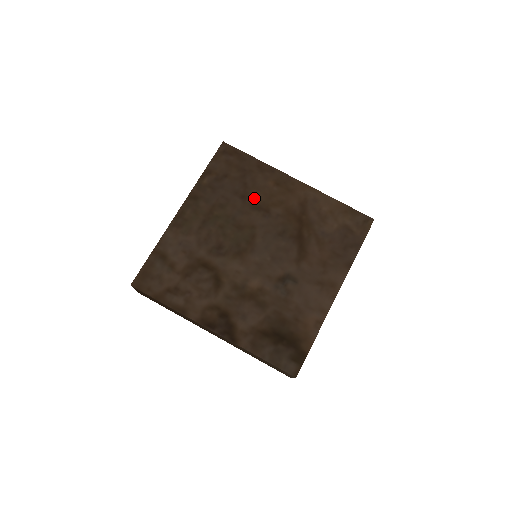
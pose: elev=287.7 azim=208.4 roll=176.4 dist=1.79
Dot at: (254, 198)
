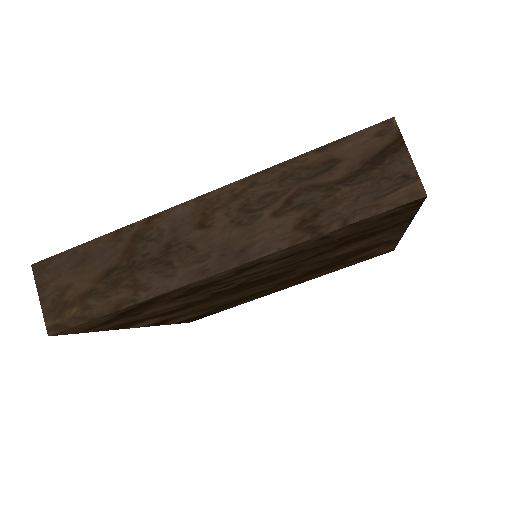
Dot at: (336, 250)
